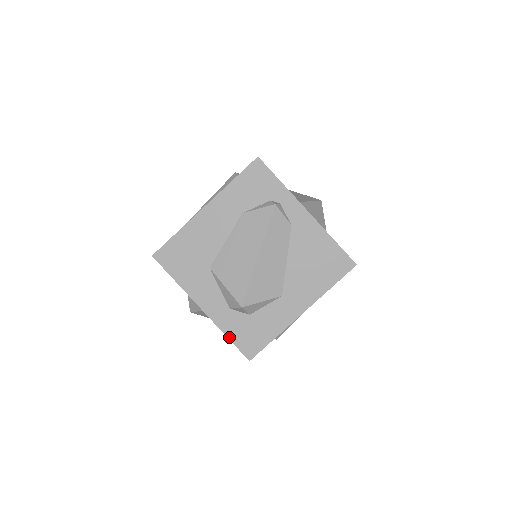
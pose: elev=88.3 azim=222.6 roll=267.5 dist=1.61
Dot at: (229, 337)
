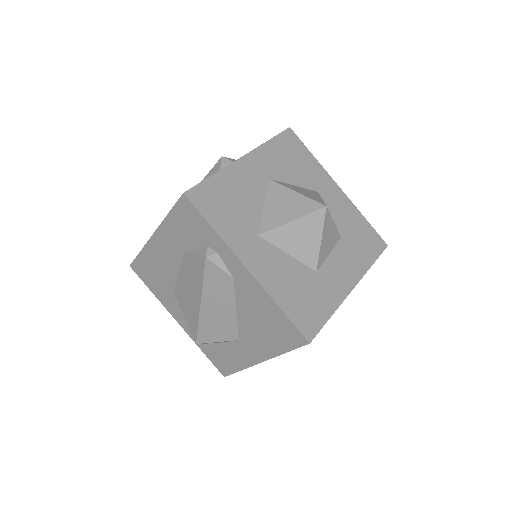
Dot at: (204, 352)
